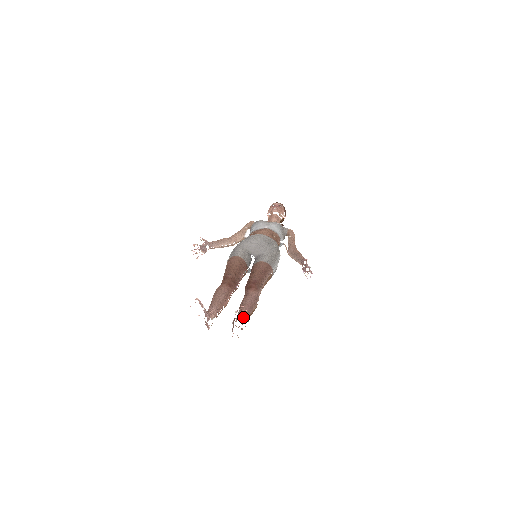
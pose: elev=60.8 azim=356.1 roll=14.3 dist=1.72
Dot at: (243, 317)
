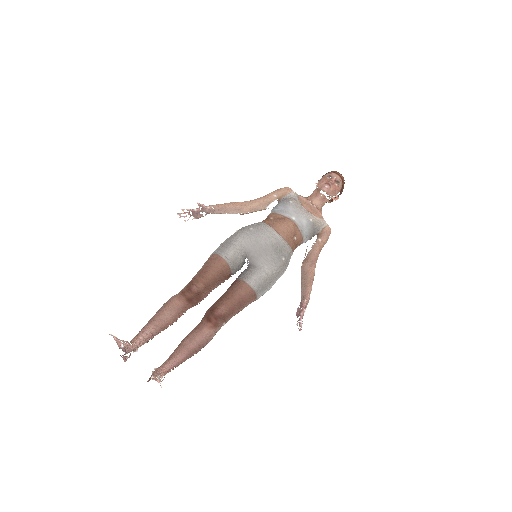
Dot at: (171, 367)
